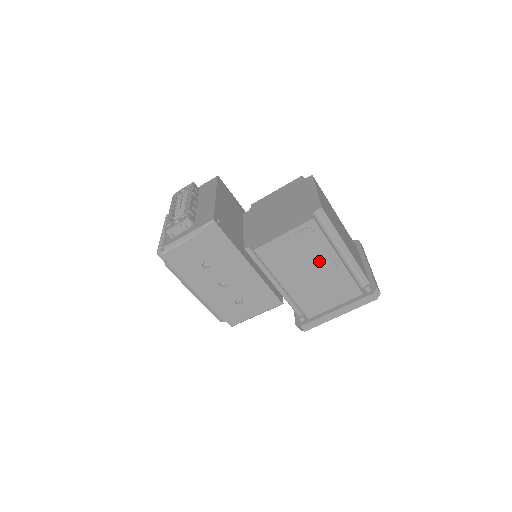
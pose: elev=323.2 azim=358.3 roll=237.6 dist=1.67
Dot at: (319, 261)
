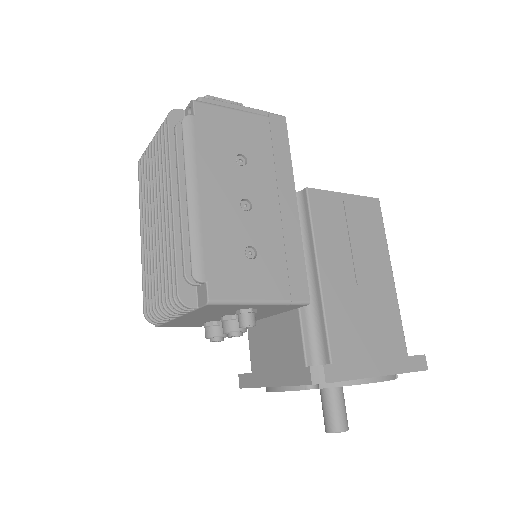
Dot at: (372, 260)
